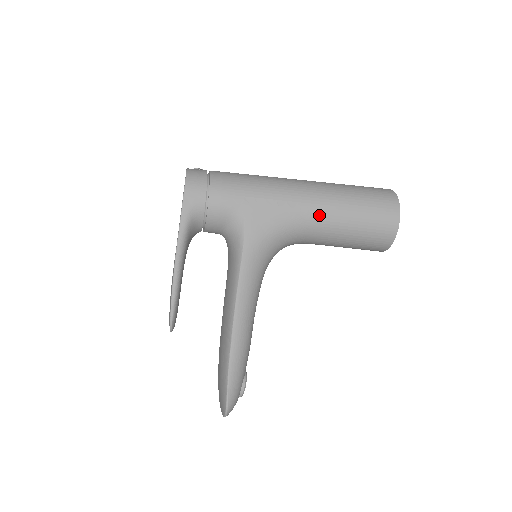
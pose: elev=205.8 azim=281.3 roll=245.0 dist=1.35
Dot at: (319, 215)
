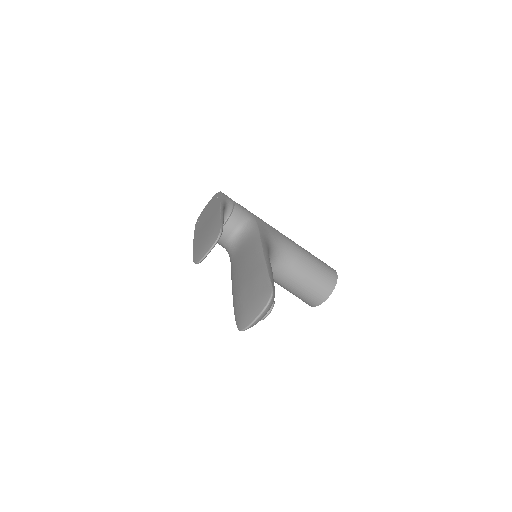
Dot at: (295, 245)
